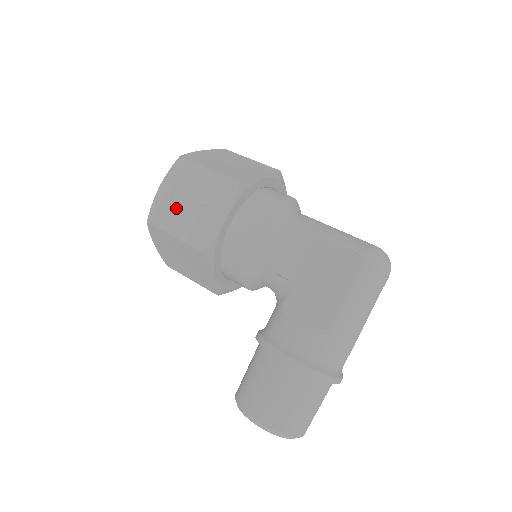
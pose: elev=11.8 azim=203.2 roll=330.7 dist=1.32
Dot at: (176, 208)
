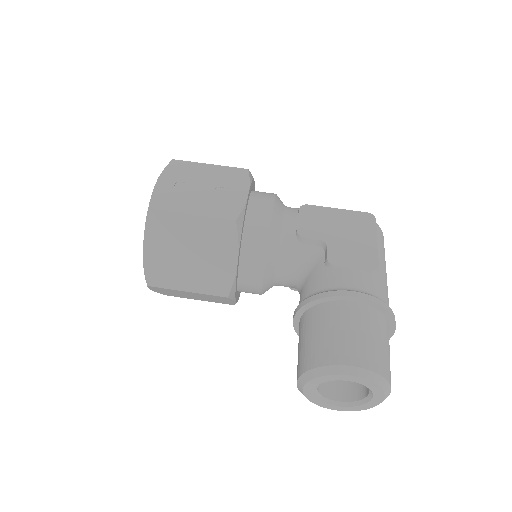
Dot at: (186, 193)
